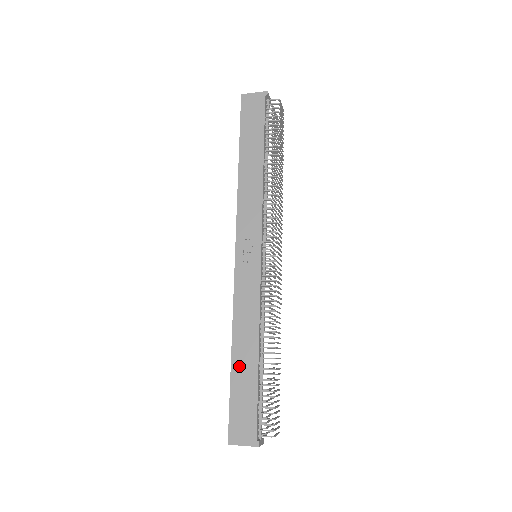
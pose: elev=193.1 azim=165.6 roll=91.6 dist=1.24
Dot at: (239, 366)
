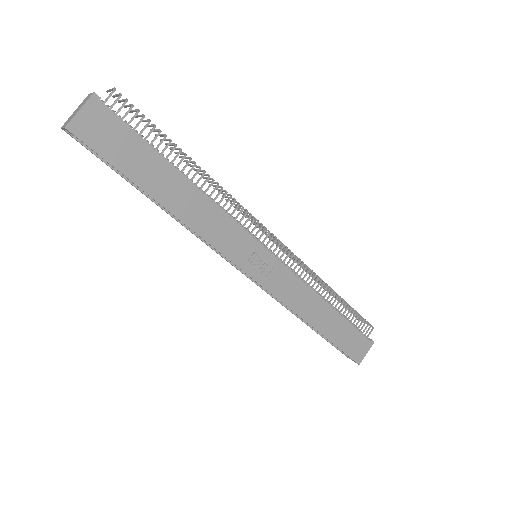
Dot at: (327, 328)
